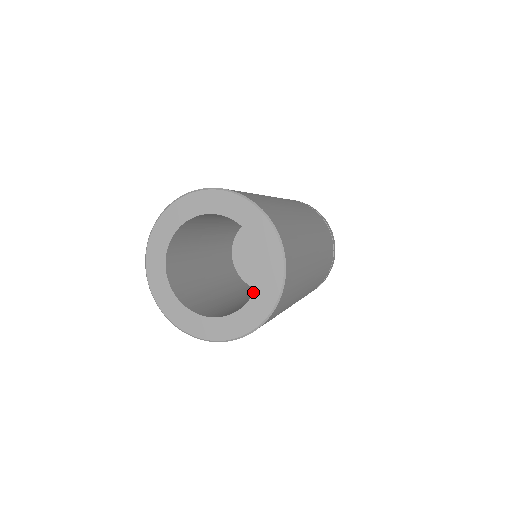
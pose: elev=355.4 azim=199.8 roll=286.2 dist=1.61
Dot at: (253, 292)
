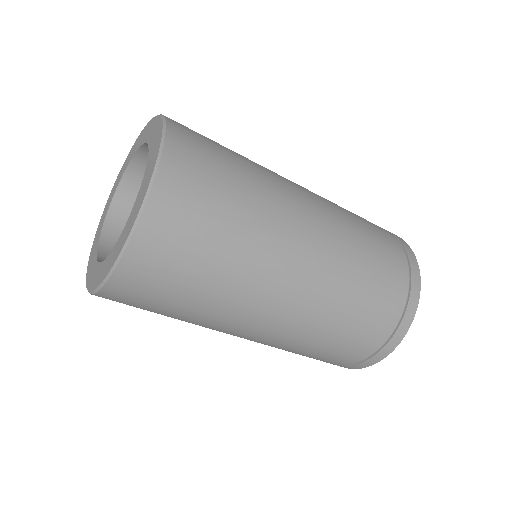
Dot at: occluded
